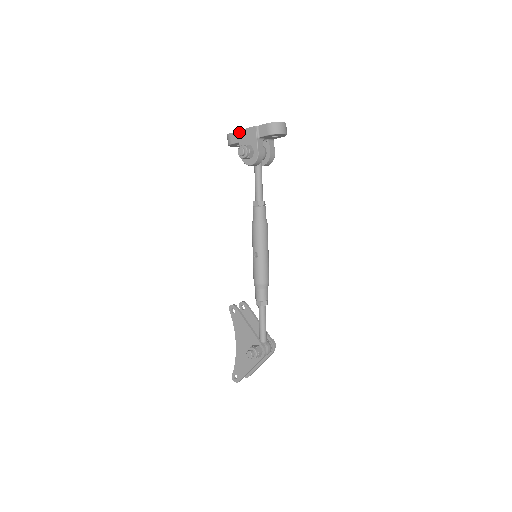
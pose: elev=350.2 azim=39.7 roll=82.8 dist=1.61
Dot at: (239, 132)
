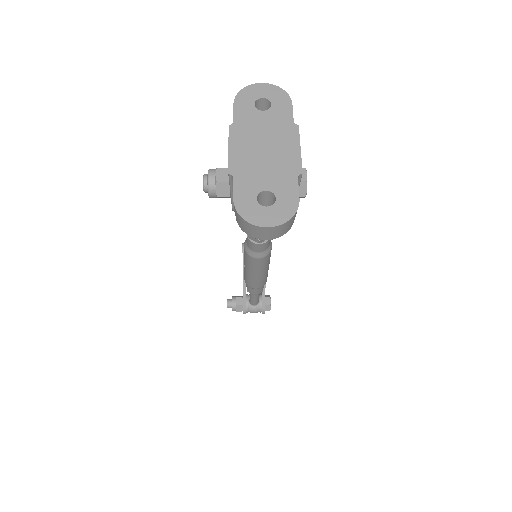
Dot at: occluded
